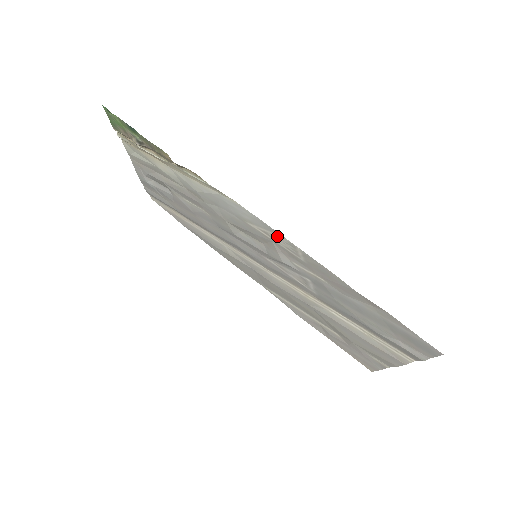
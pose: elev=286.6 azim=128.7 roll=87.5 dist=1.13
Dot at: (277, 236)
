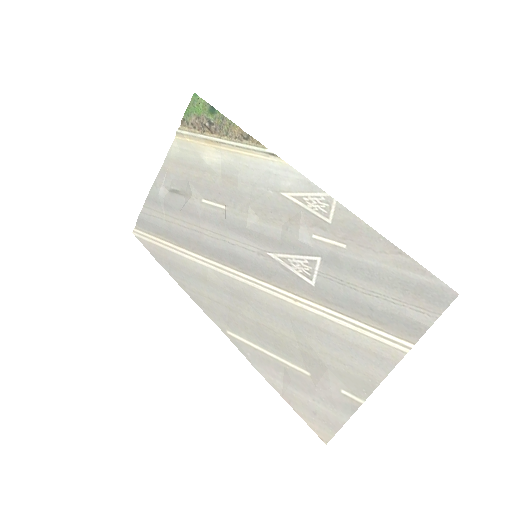
Dot at: (315, 195)
